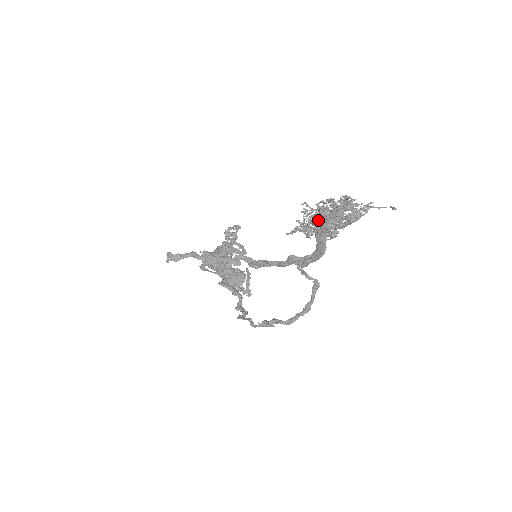
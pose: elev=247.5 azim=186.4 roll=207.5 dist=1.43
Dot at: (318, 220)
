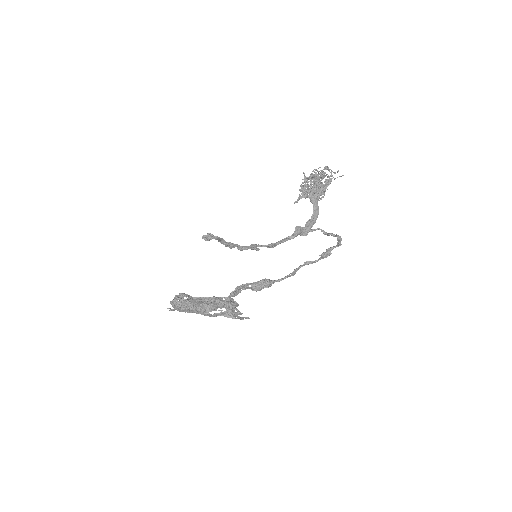
Dot at: occluded
